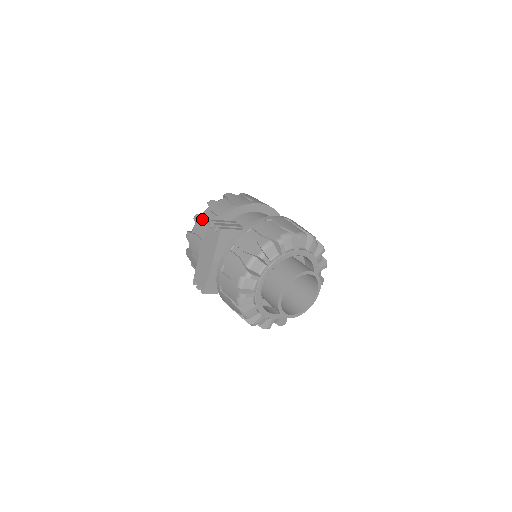
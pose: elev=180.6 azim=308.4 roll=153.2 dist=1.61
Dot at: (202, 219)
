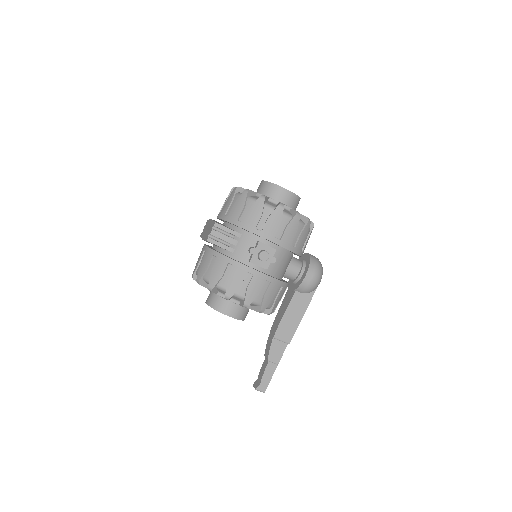
Dot at: occluded
